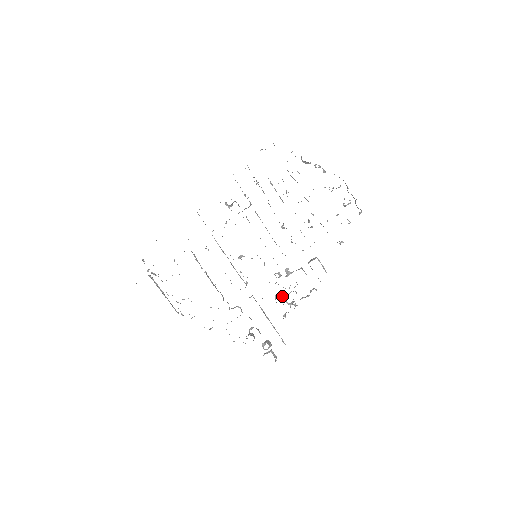
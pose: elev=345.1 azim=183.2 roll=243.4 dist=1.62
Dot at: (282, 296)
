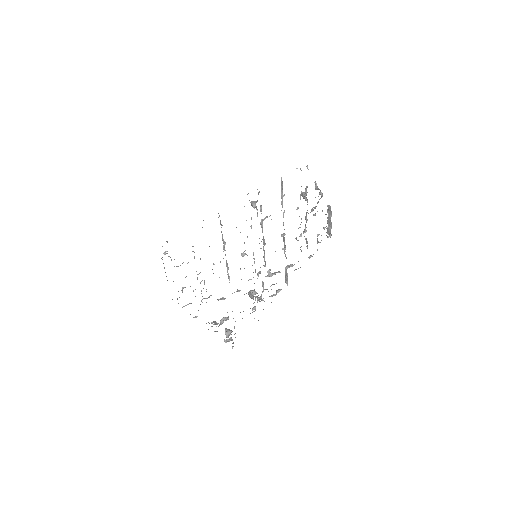
Dot at: occluded
